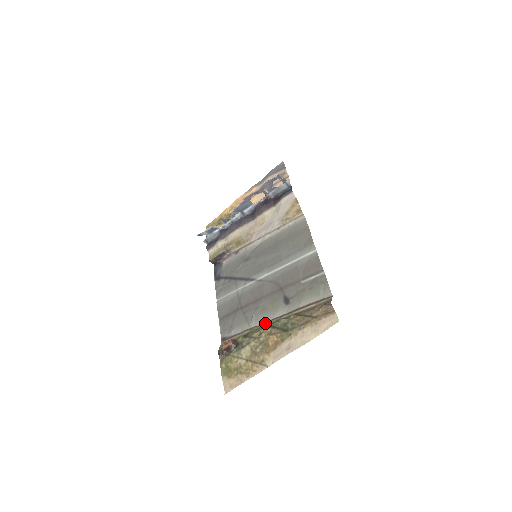
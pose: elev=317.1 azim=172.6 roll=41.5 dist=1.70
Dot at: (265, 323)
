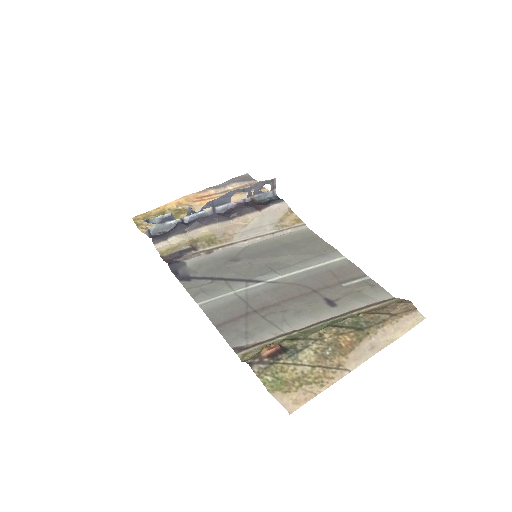
Dot at: (311, 326)
